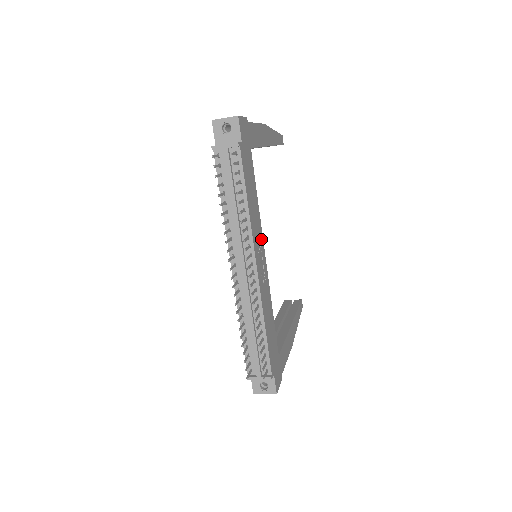
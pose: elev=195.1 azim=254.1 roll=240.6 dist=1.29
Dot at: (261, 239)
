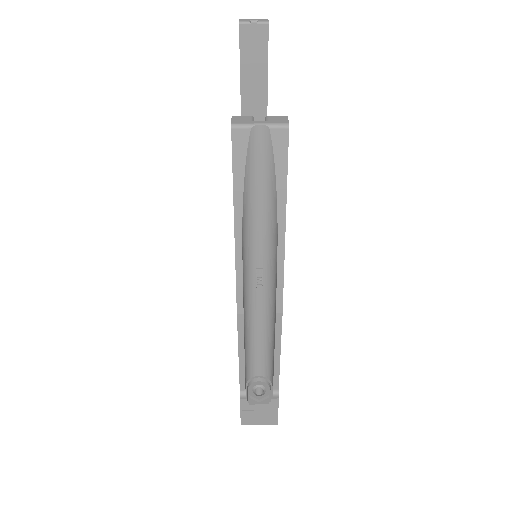
Dot at: occluded
